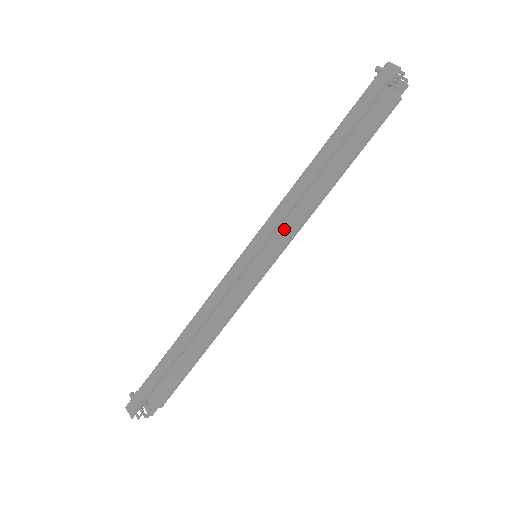
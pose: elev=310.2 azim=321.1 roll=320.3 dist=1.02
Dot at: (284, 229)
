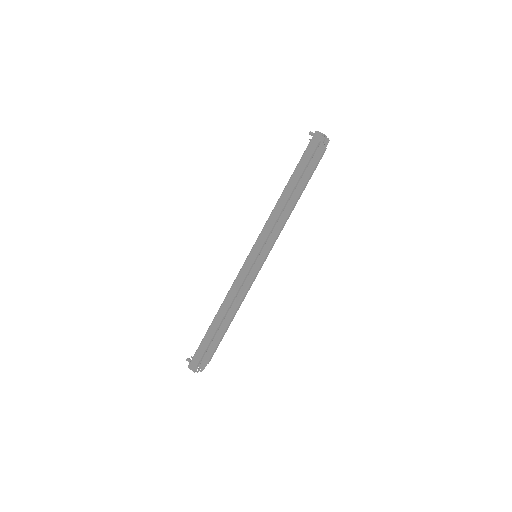
Dot at: (270, 236)
